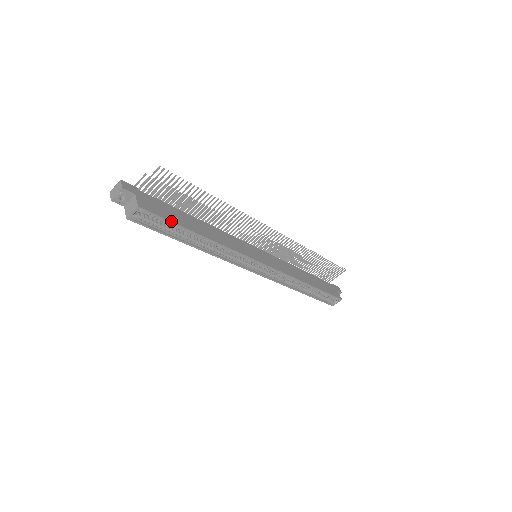
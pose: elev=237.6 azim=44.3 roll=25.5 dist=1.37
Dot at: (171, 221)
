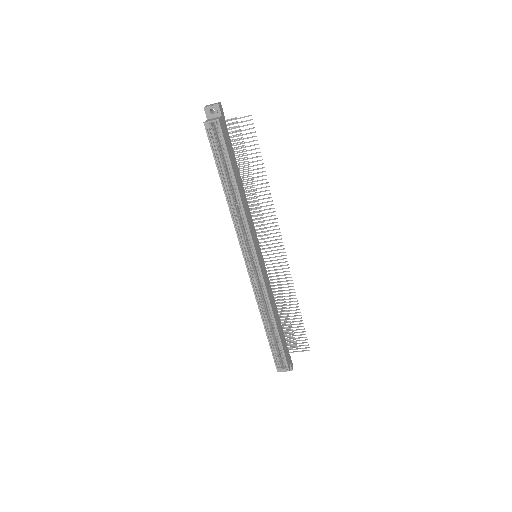
Dot at: (228, 153)
